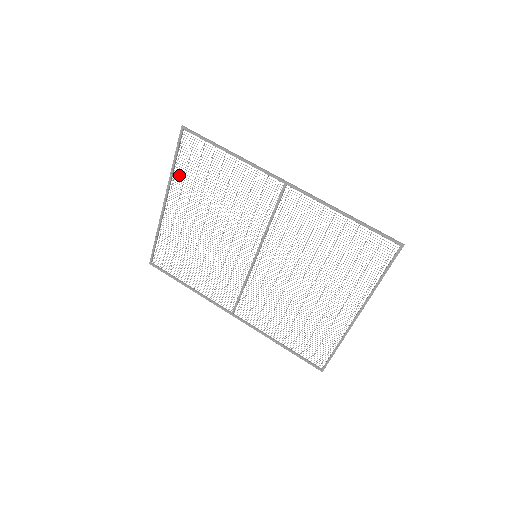
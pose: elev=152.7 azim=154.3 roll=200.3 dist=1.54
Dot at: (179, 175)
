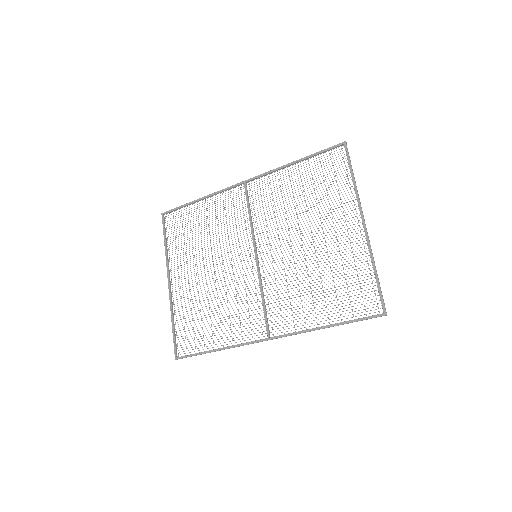
Dot at: (172, 248)
